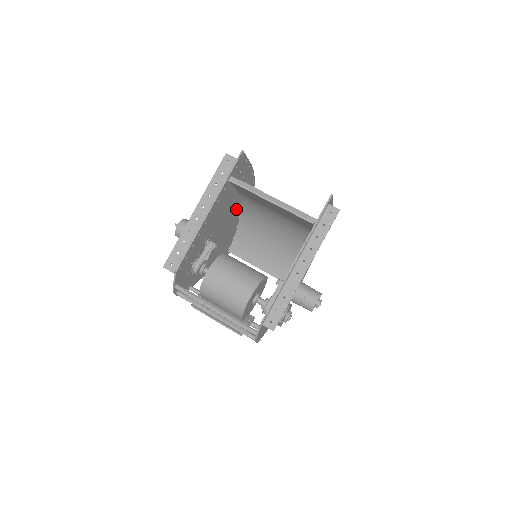
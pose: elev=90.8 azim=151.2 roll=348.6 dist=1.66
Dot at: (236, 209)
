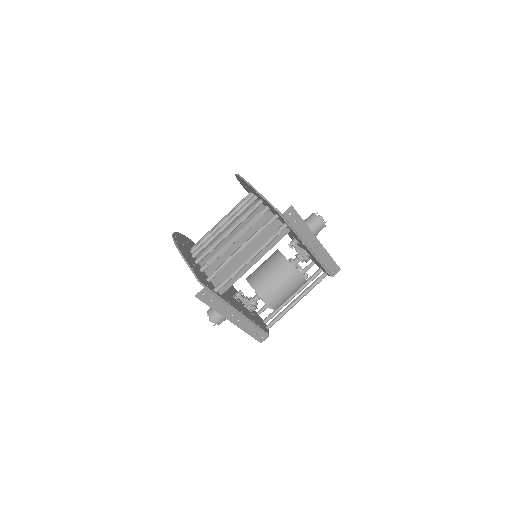
Dot at: occluded
